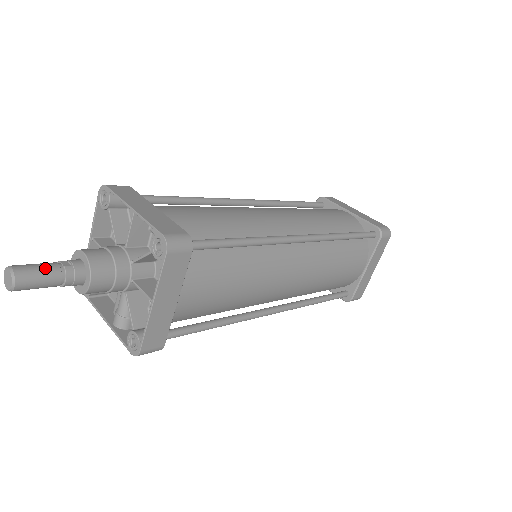
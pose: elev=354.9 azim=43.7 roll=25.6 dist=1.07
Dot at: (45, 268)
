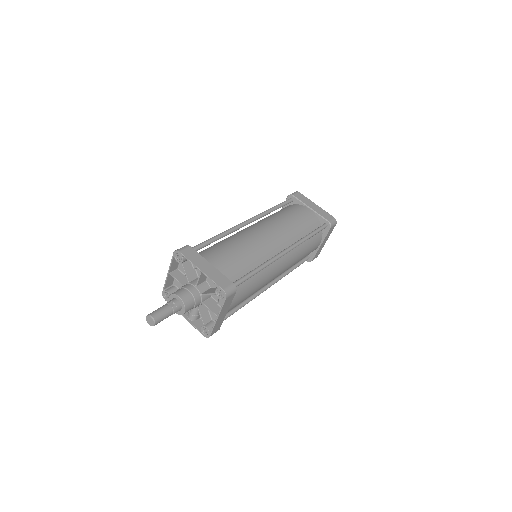
Dot at: (165, 311)
